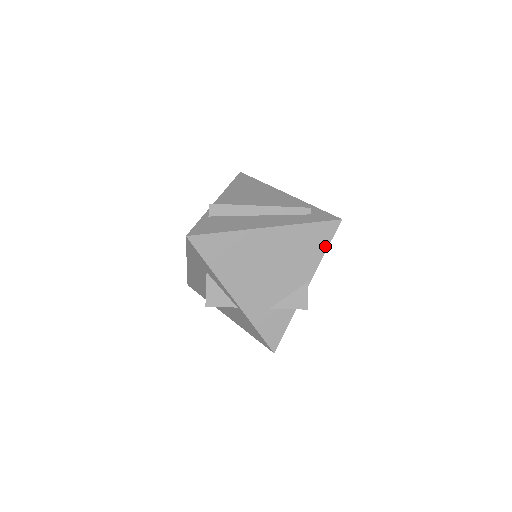
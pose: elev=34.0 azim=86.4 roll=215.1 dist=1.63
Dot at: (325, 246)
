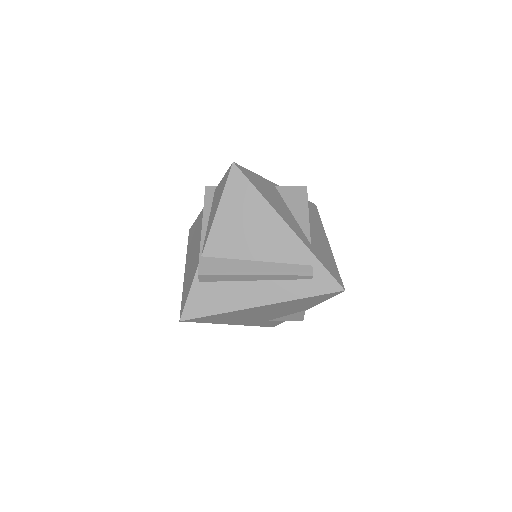
Dot at: (324, 300)
